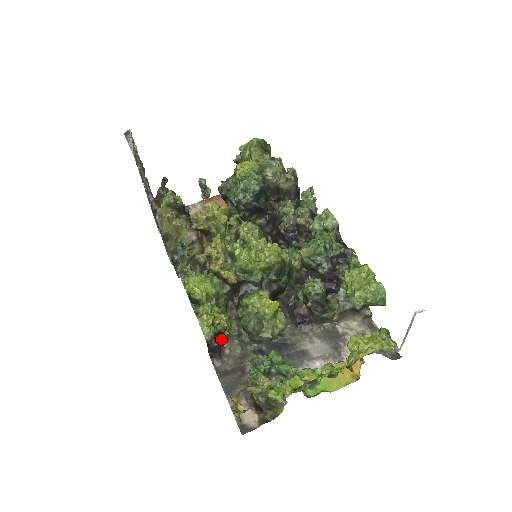
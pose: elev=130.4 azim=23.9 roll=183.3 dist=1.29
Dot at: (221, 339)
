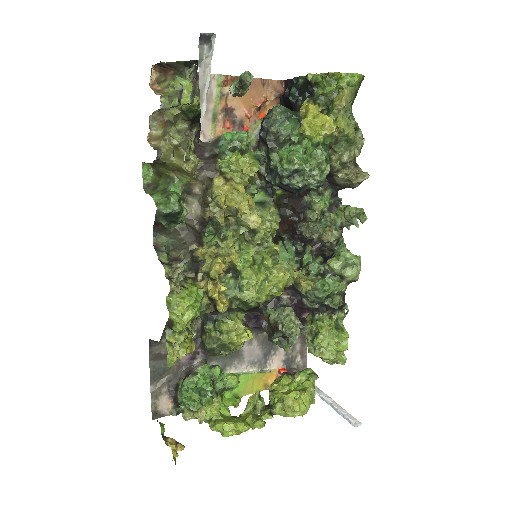
Dot at: occluded
